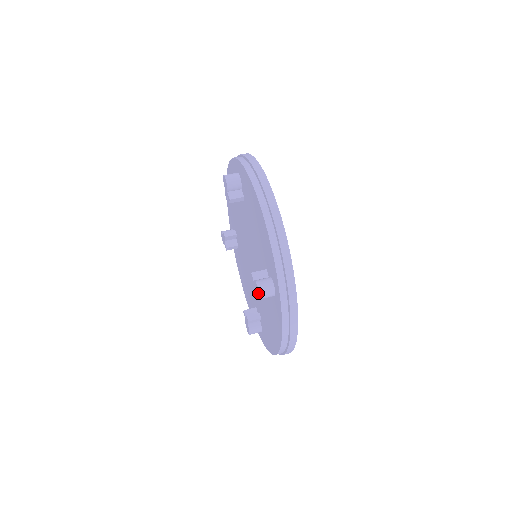
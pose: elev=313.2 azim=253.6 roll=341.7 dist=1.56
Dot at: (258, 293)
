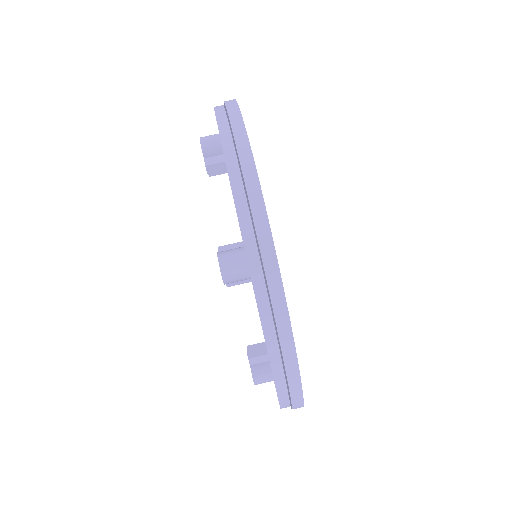
Dot at: (220, 269)
